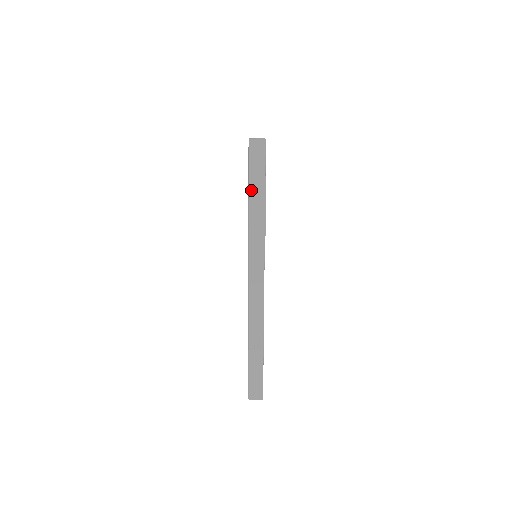
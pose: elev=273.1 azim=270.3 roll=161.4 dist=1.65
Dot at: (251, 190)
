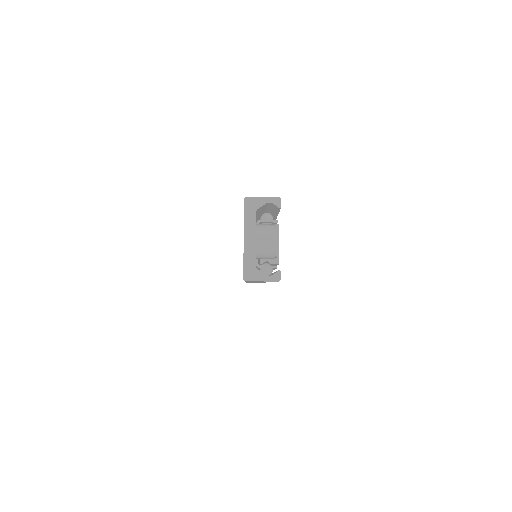
Dot at: occluded
